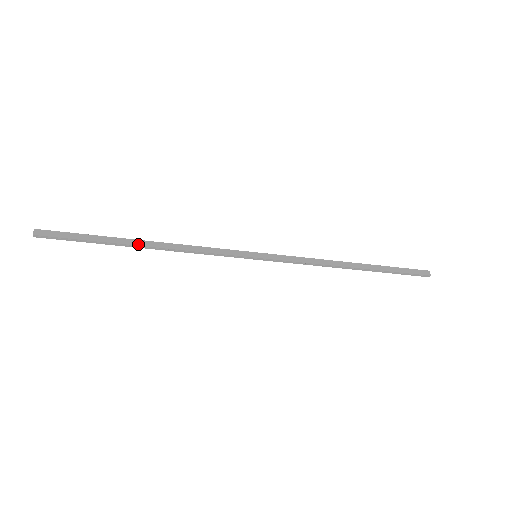
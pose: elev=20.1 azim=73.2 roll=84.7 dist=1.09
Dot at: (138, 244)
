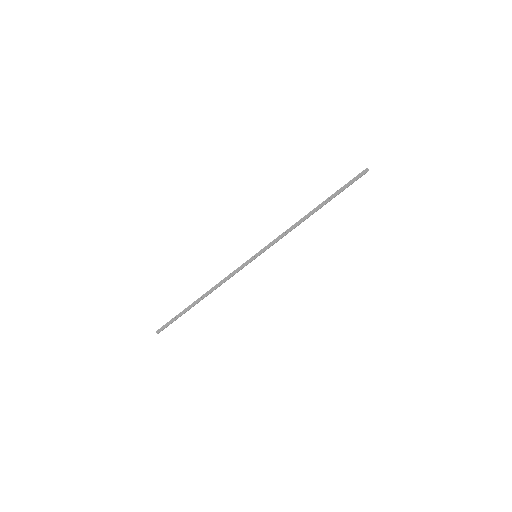
Dot at: (198, 299)
